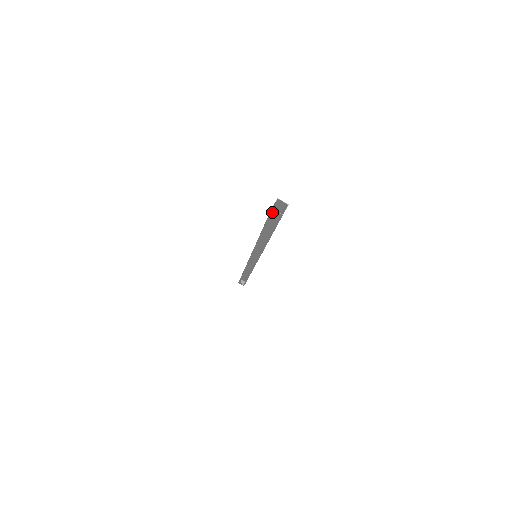
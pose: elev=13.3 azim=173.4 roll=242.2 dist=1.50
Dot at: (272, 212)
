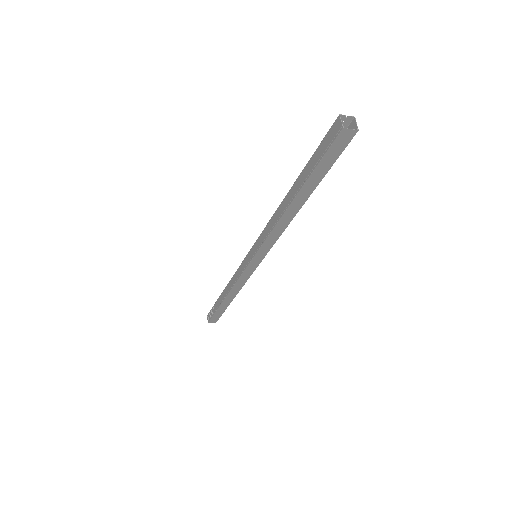
Dot at: (335, 123)
